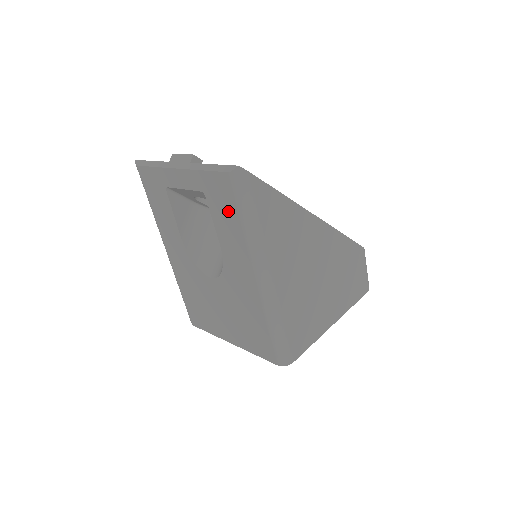
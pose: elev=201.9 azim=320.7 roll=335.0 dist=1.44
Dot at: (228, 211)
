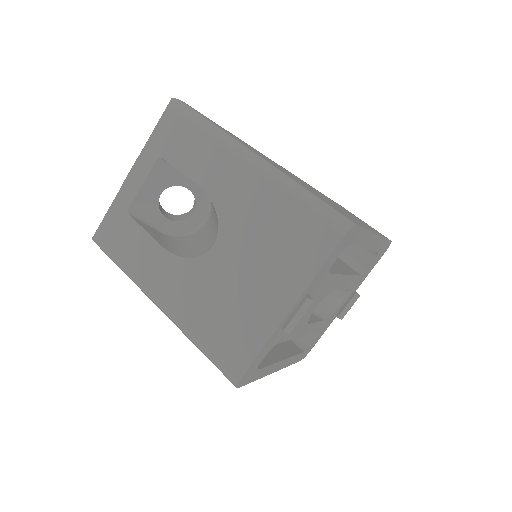
Dot at: (185, 138)
